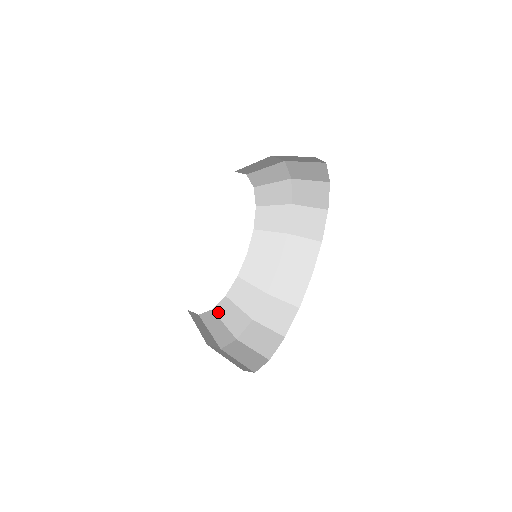
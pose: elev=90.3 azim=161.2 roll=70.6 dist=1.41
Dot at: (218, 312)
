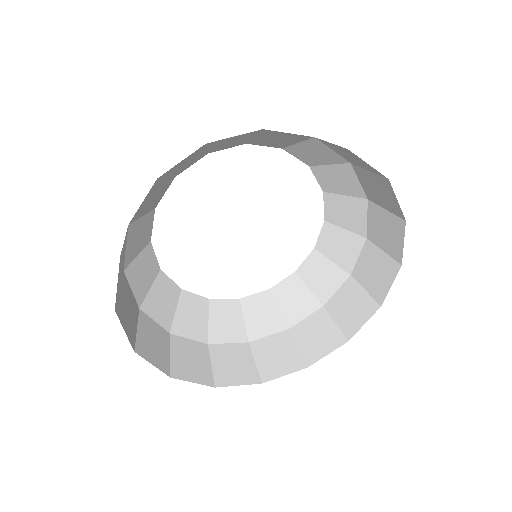
Dot at: (302, 274)
